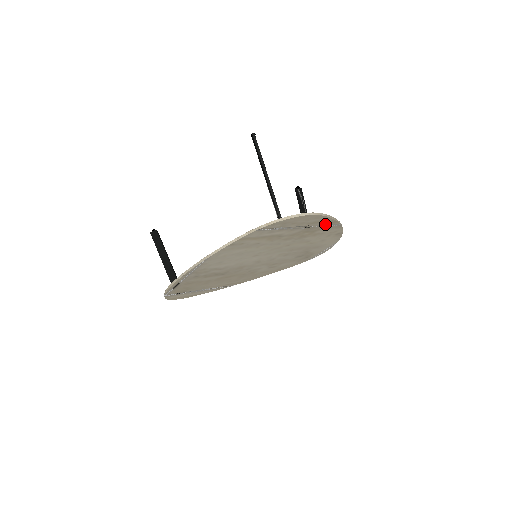
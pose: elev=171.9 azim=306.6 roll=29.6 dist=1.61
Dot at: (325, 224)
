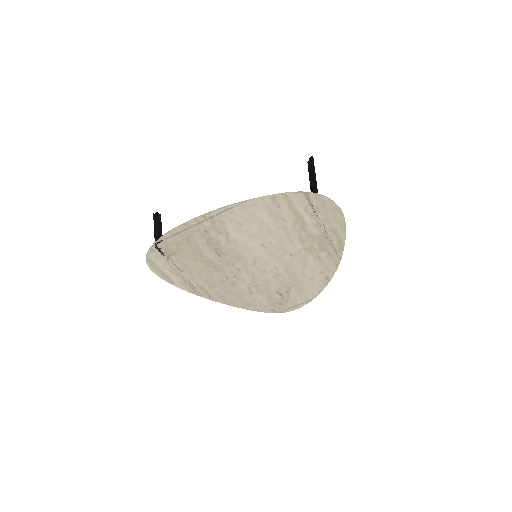
Dot at: (335, 245)
